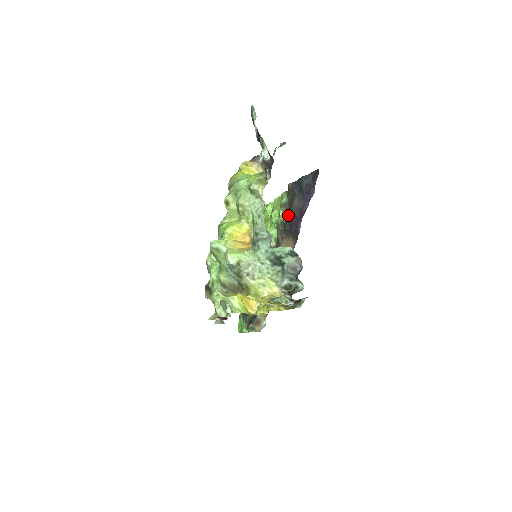
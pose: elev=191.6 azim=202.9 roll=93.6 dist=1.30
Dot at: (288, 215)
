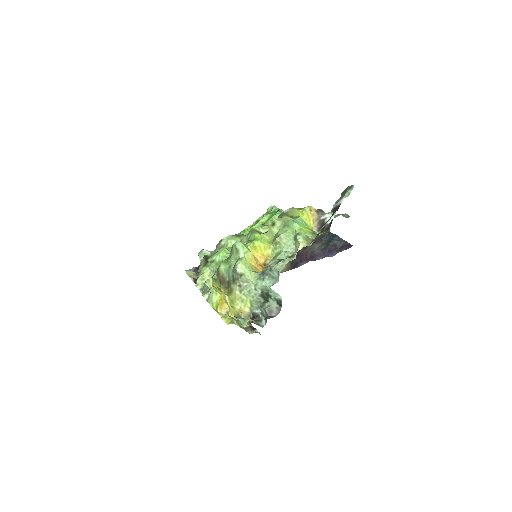
Dot at: (303, 247)
